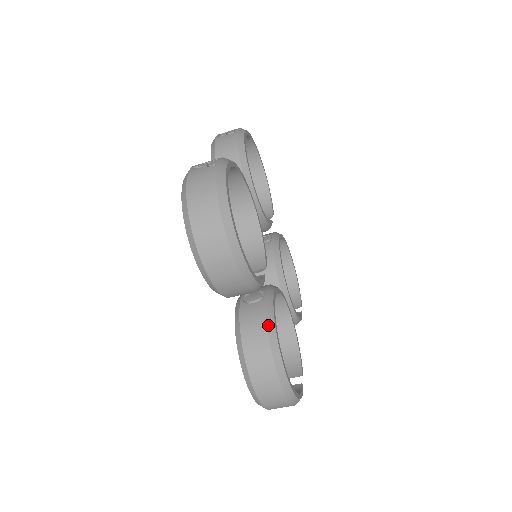
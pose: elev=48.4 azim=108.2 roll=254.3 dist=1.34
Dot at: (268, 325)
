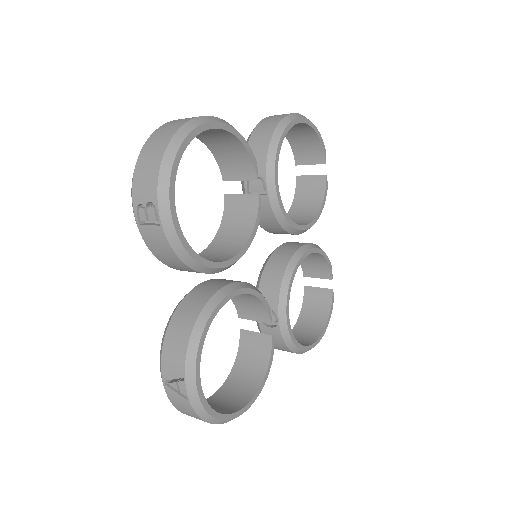
Dot at: (288, 347)
